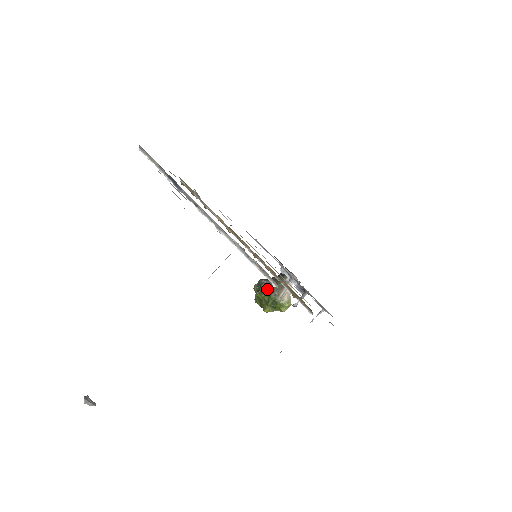
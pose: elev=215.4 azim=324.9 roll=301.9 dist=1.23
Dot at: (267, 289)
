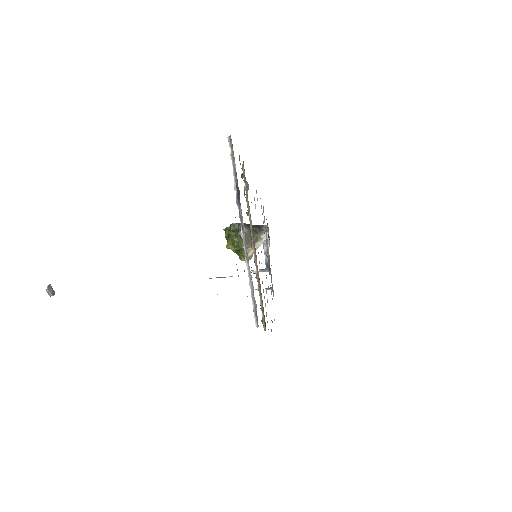
Dot at: (242, 239)
